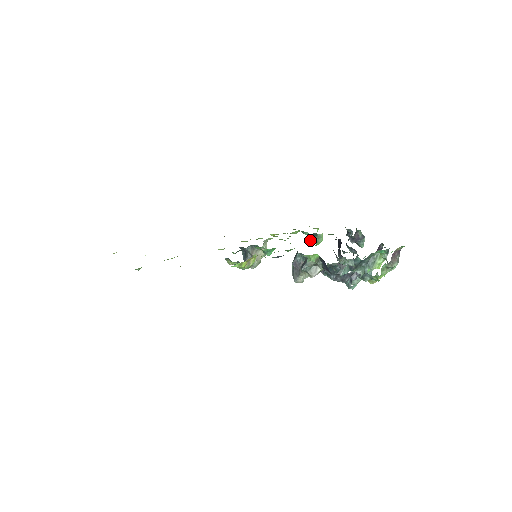
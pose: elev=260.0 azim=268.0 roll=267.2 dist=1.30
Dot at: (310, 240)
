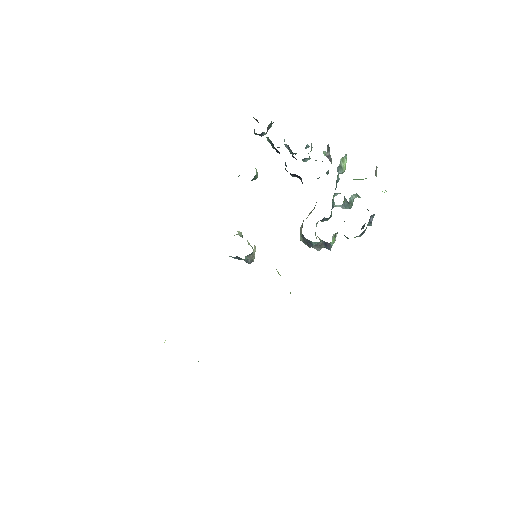
Dot at: occluded
